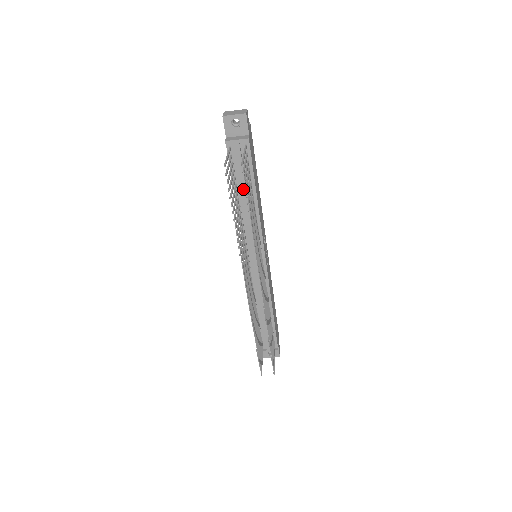
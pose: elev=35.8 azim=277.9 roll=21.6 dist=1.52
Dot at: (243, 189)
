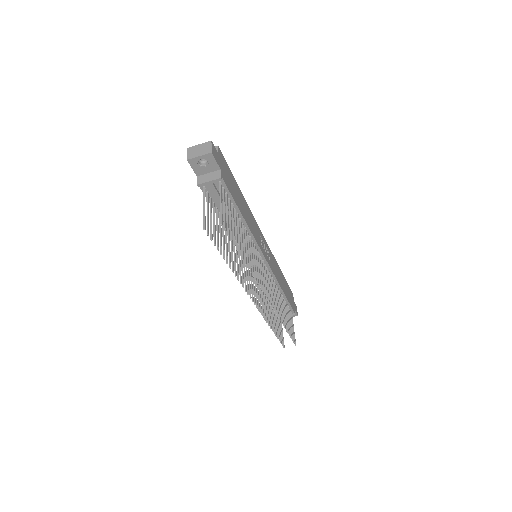
Dot at: occluded
